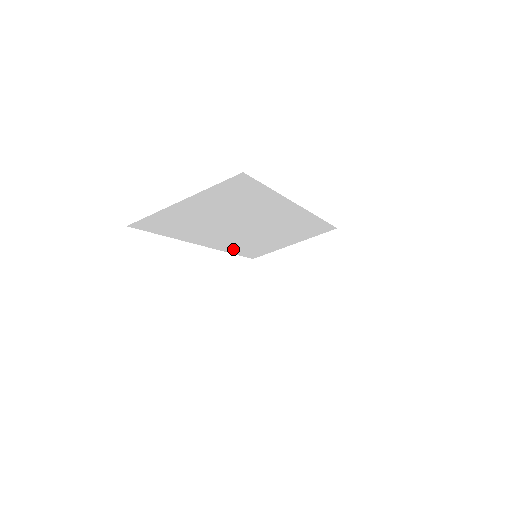
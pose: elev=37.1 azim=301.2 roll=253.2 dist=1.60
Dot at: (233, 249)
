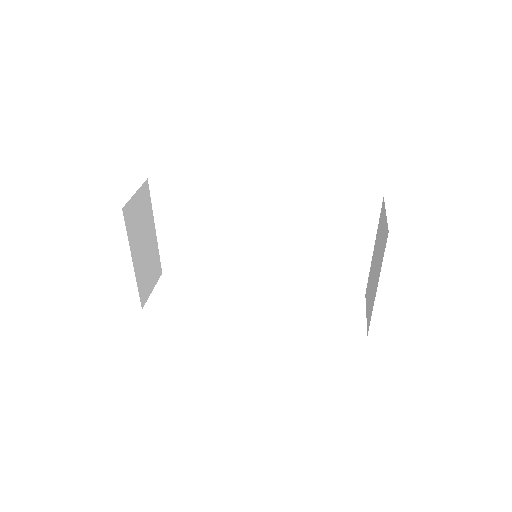
Dot at: (305, 281)
